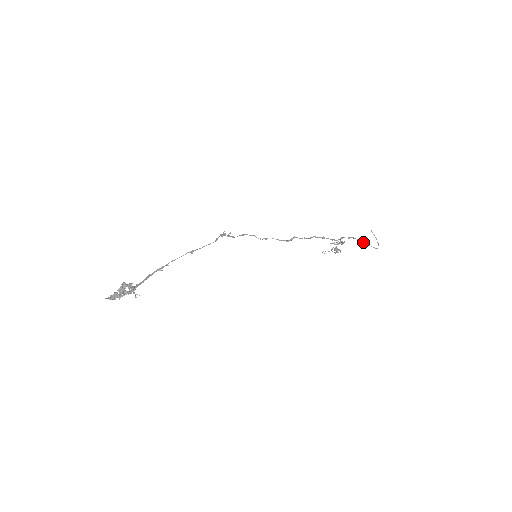
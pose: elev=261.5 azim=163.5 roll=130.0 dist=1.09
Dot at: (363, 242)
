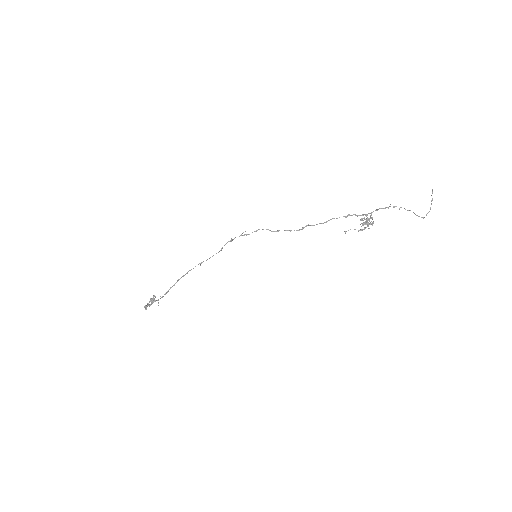
Dot at: (408, 210)
